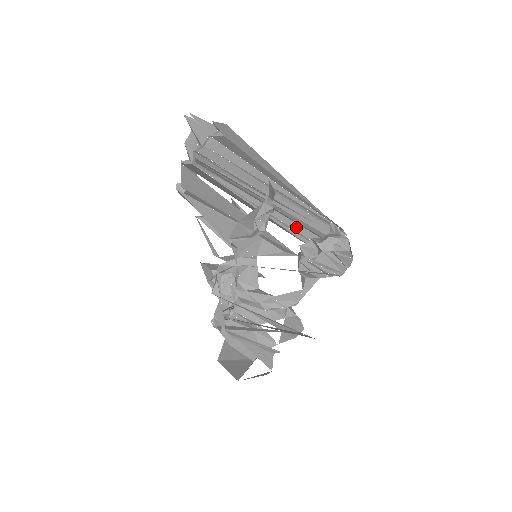
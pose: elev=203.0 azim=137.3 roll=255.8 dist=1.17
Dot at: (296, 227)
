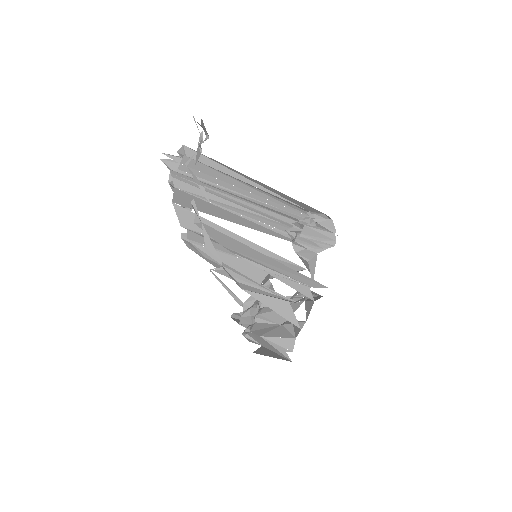
Dot at: (282, 229)
